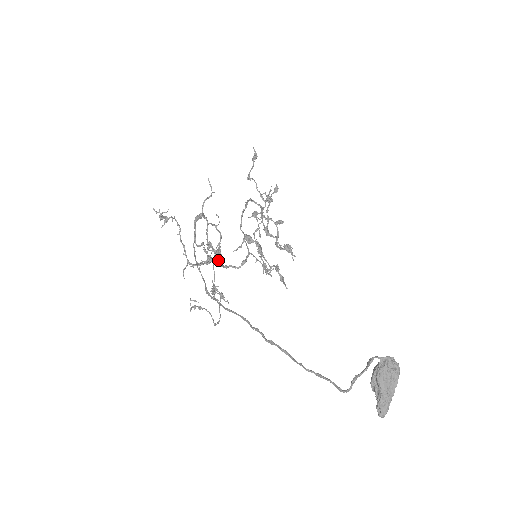
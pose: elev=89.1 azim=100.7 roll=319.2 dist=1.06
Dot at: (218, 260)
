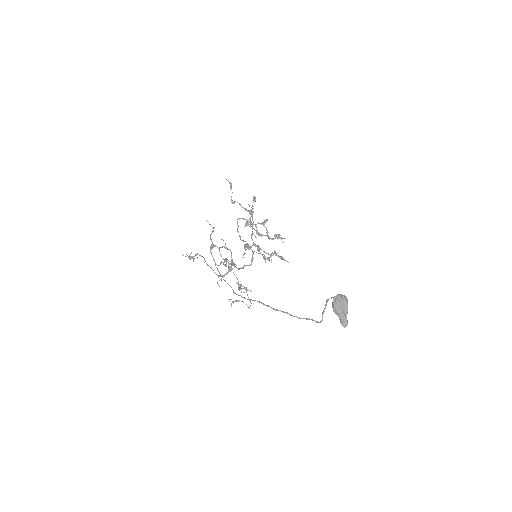
Dot at: (235, 267)
